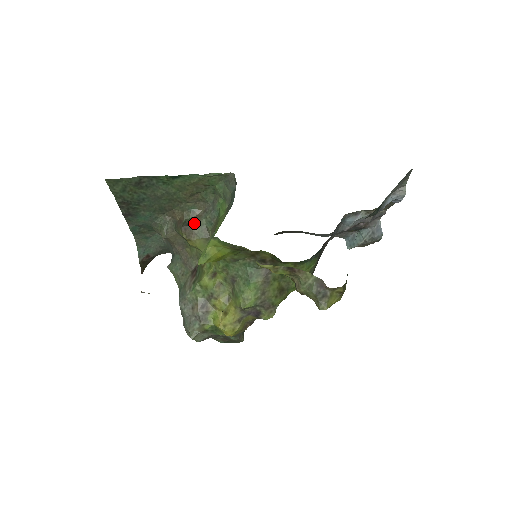
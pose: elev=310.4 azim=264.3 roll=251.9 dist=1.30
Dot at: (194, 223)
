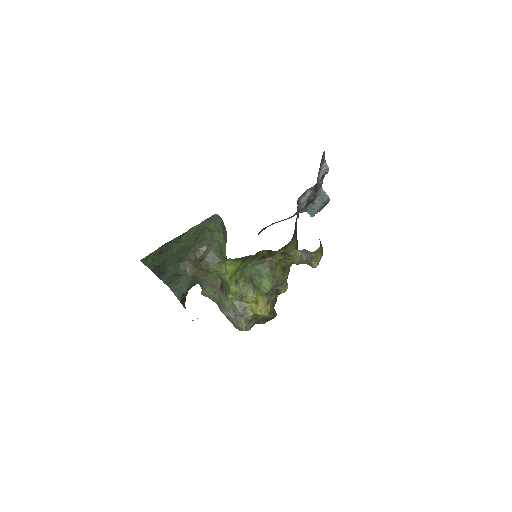
Dot at: (206, 257)
